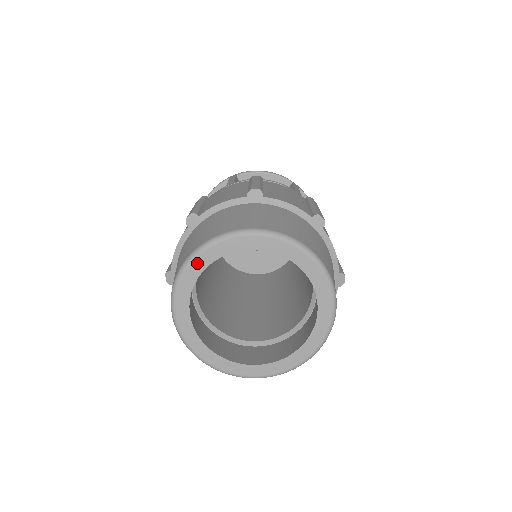
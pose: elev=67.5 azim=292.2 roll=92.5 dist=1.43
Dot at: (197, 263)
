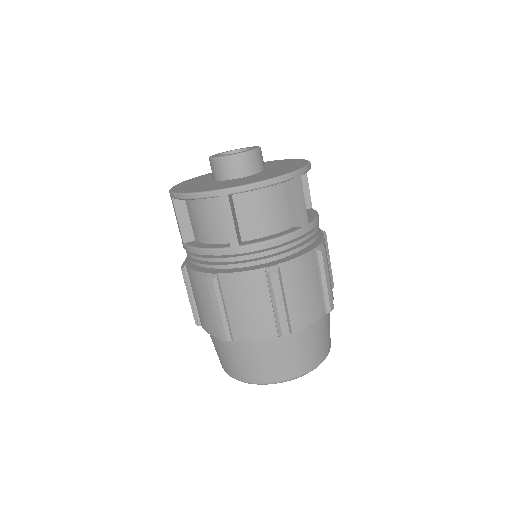
Dot at: occluded
